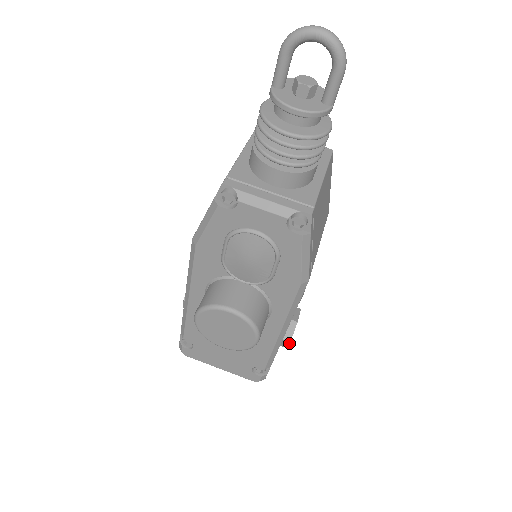
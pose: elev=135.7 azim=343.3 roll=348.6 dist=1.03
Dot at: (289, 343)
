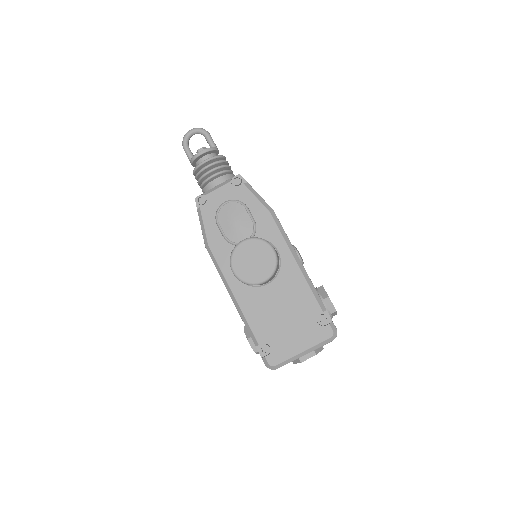
Dot at: occluded
